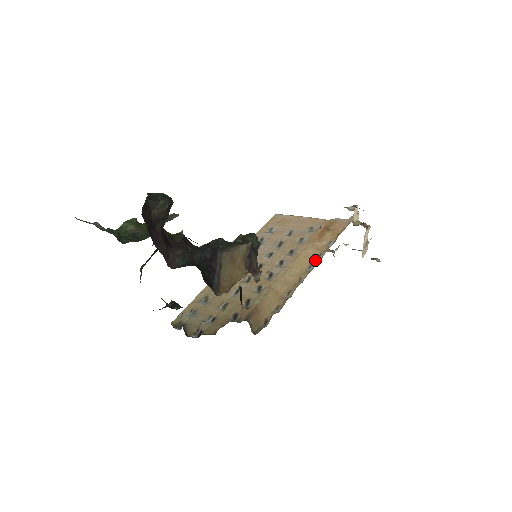
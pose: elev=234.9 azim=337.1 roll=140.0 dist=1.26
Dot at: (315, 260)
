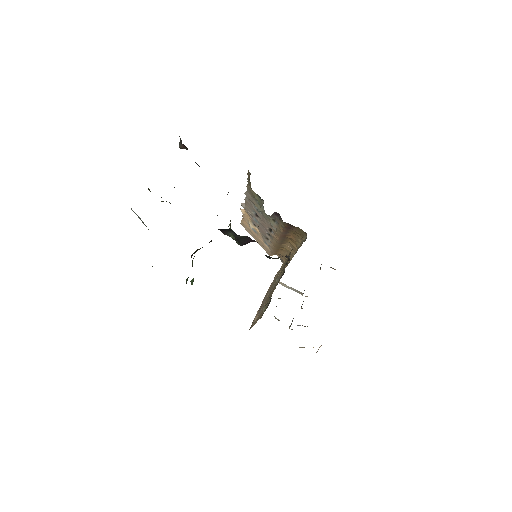
Dot at: (291, 259)
